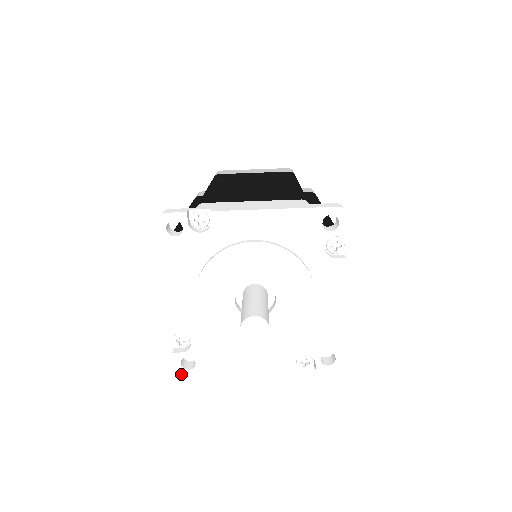
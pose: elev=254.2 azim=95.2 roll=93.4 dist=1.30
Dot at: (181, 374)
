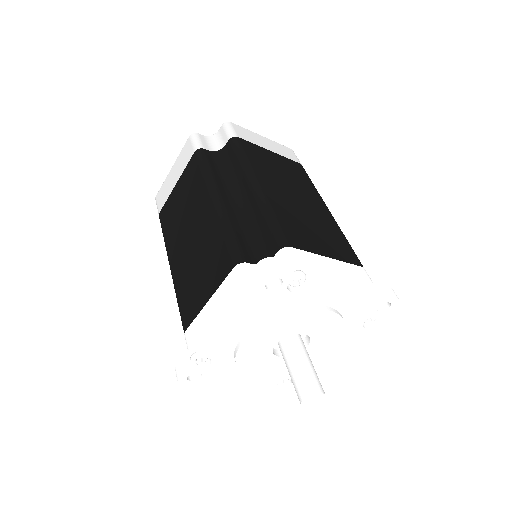
Dot at: occluded
